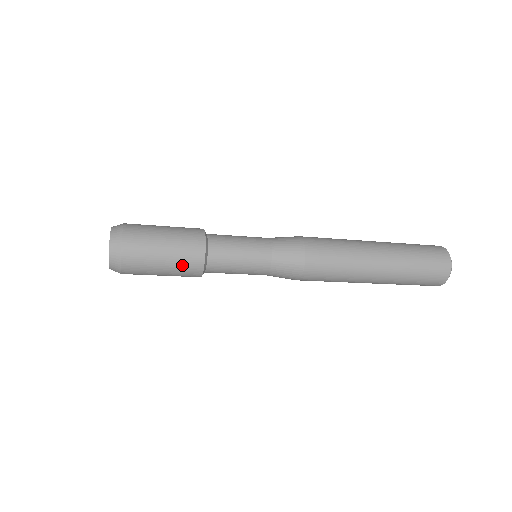
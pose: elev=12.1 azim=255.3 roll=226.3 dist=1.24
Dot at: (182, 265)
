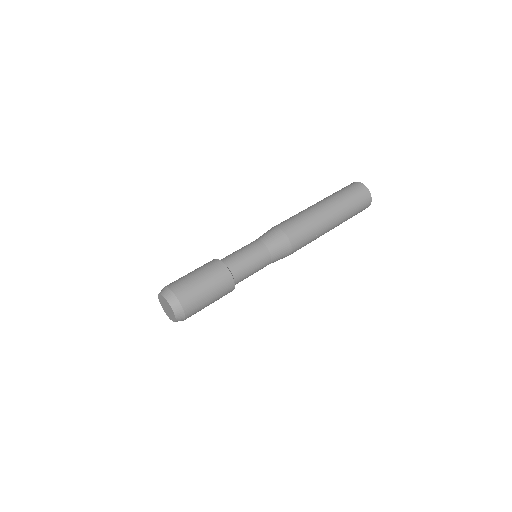
Dot at: (222, 295)
